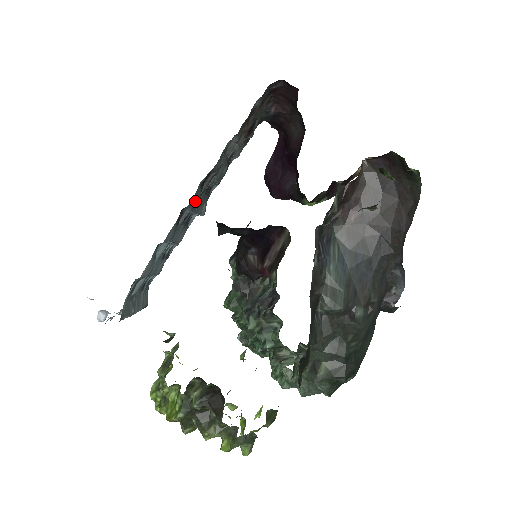
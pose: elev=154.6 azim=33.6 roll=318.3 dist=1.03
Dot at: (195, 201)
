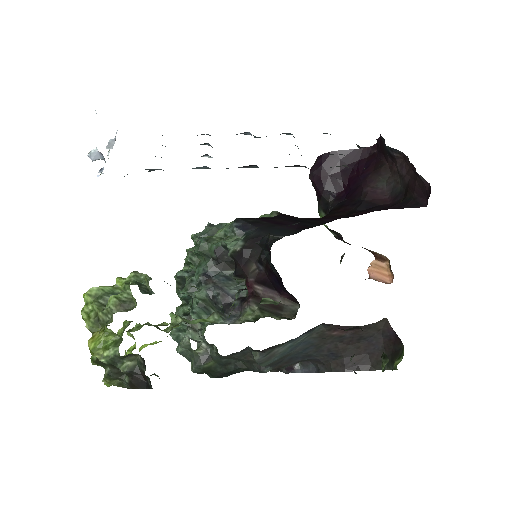
Dot at: occluded
